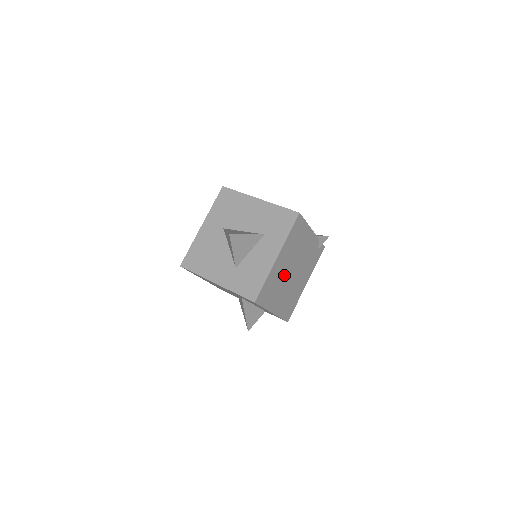
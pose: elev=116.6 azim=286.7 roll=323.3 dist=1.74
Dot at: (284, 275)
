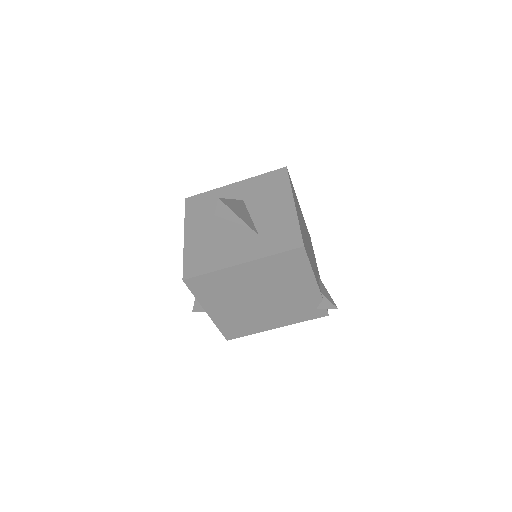
Dot at: (244, 290)
